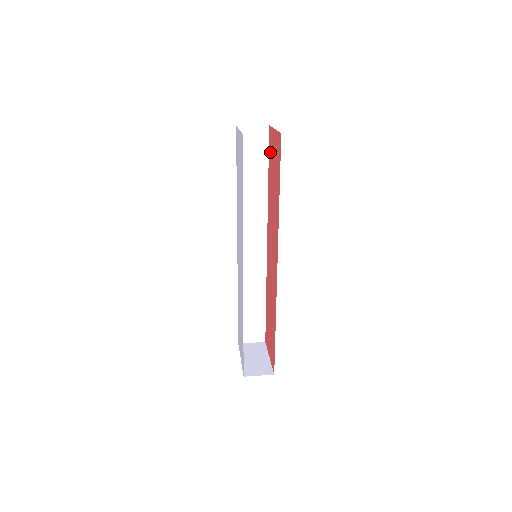
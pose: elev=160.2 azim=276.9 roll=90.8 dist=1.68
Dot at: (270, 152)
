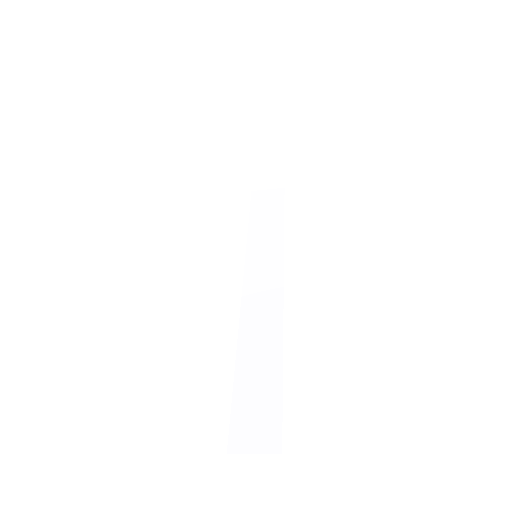
Dot at: occluded
